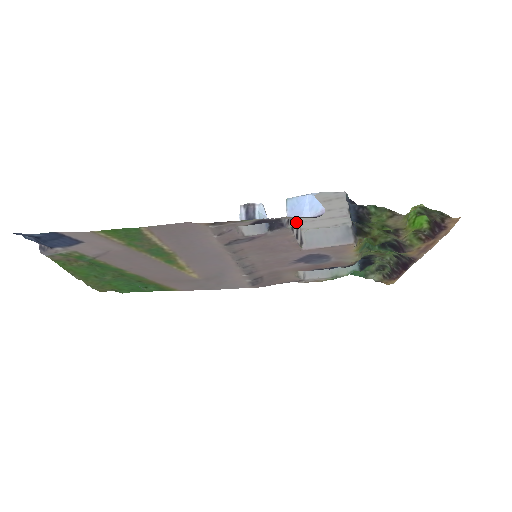
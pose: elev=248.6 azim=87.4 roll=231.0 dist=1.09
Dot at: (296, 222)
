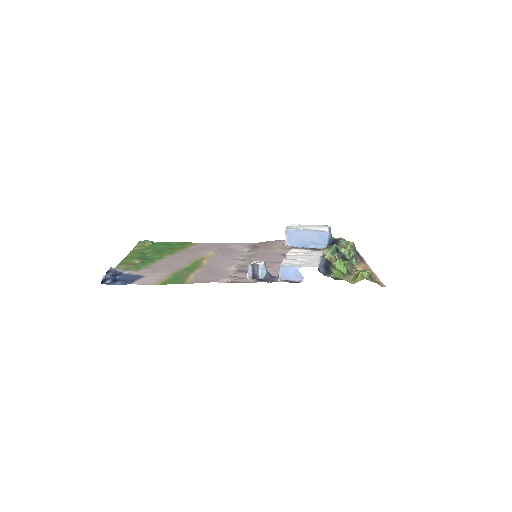
Dot at: occluded
